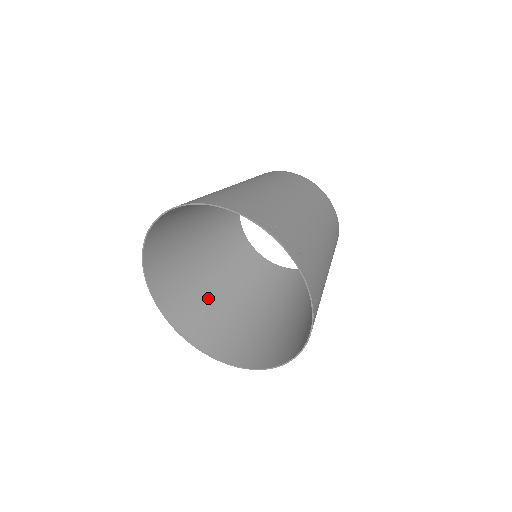
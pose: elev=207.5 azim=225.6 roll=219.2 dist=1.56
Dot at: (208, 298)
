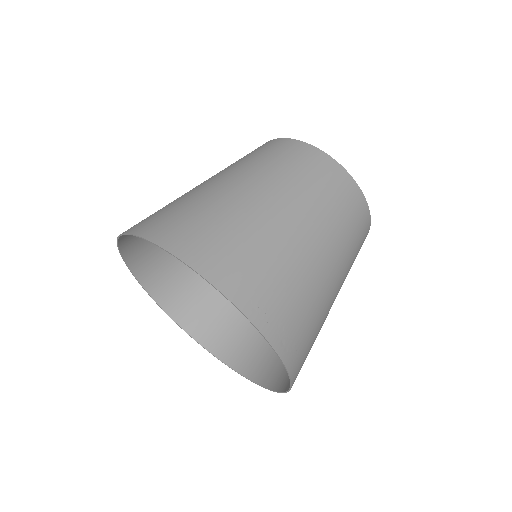
Dot at: occluded
